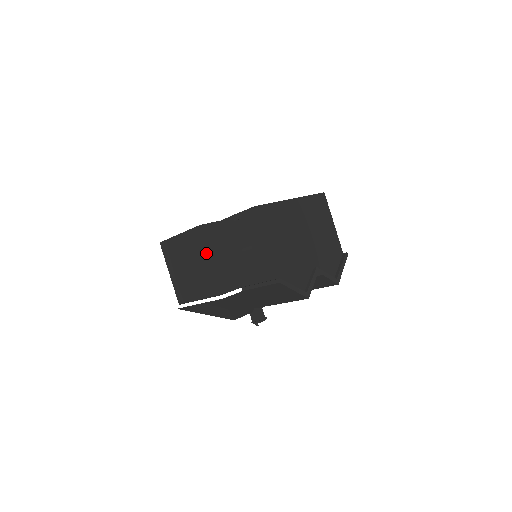
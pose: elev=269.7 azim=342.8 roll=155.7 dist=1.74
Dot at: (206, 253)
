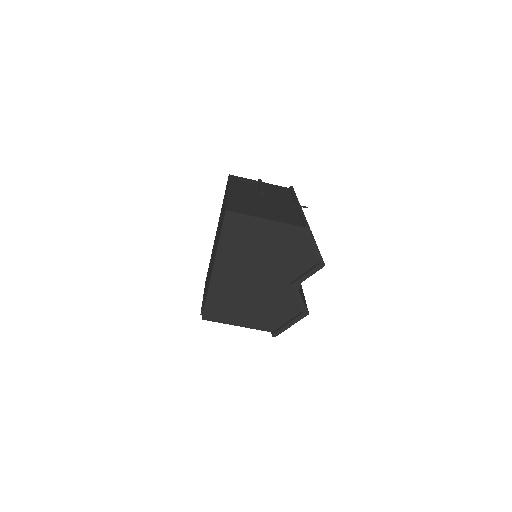
Dot at: occluded
